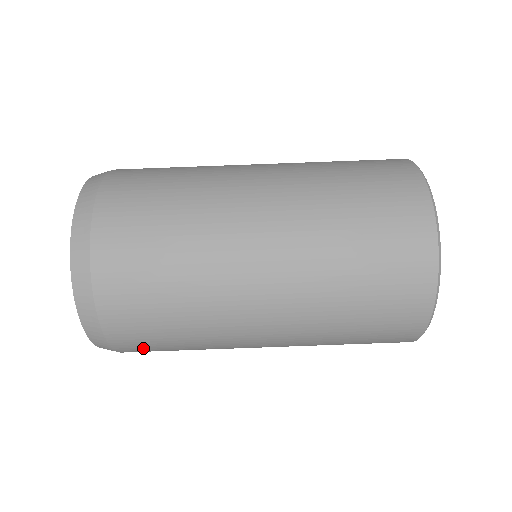
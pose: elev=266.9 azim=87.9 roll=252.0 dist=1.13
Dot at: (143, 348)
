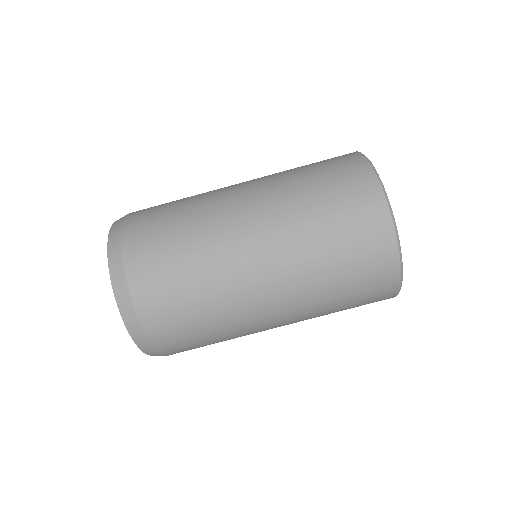
Dot at: (165, 319)
